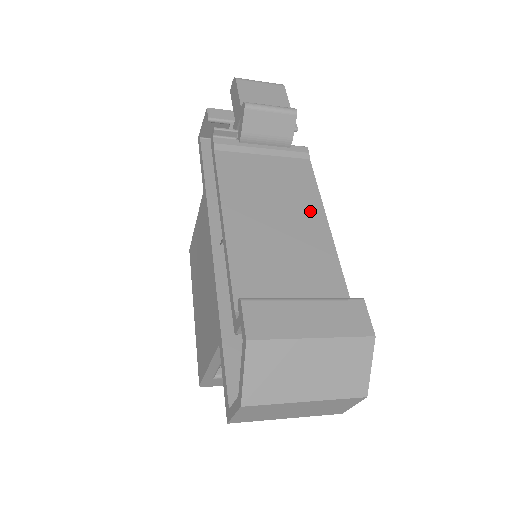
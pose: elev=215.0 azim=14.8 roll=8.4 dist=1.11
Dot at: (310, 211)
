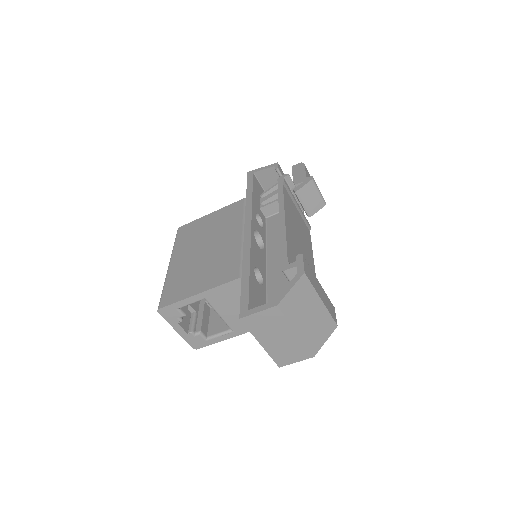
Dot at: (310, 253)
